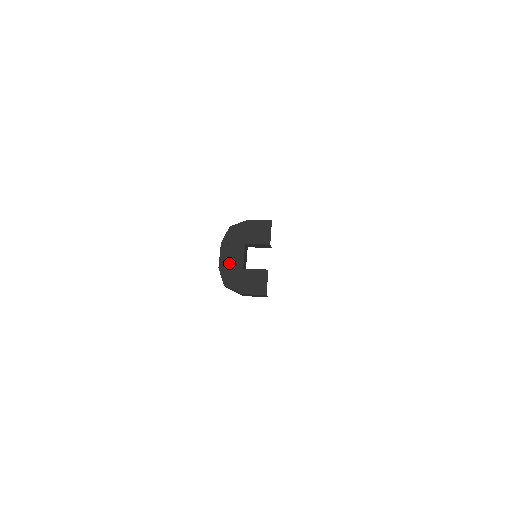
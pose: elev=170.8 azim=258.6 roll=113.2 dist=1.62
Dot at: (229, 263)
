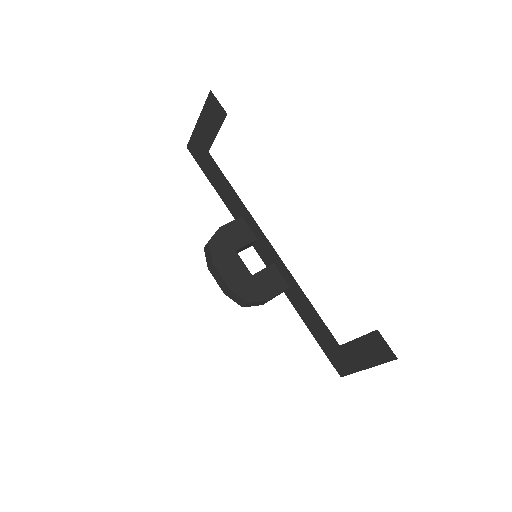
Dot at: (236, 278)
